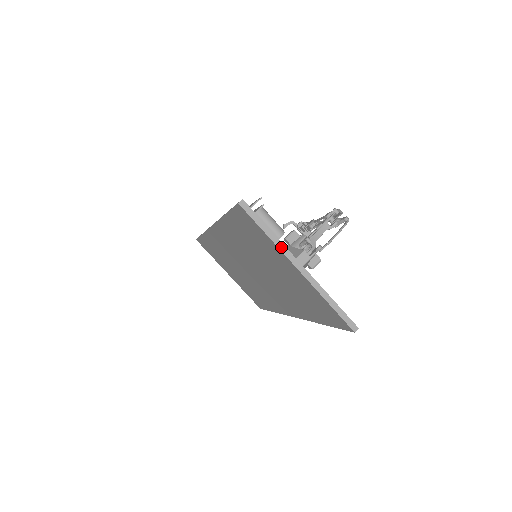
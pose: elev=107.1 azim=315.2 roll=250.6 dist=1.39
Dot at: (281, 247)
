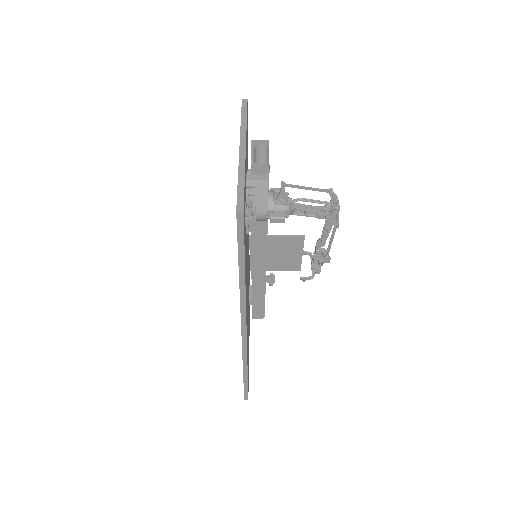
Dot at: (243, 131)
